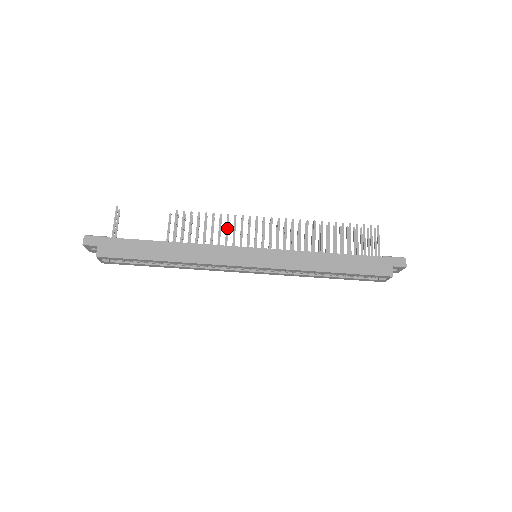
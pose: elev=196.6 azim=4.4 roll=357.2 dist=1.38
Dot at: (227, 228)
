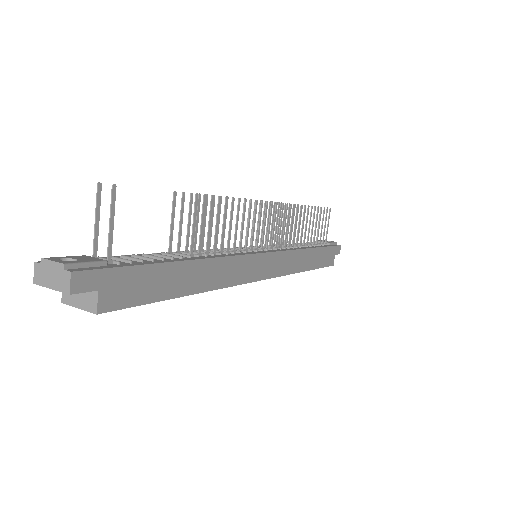
Dot at: occluded
